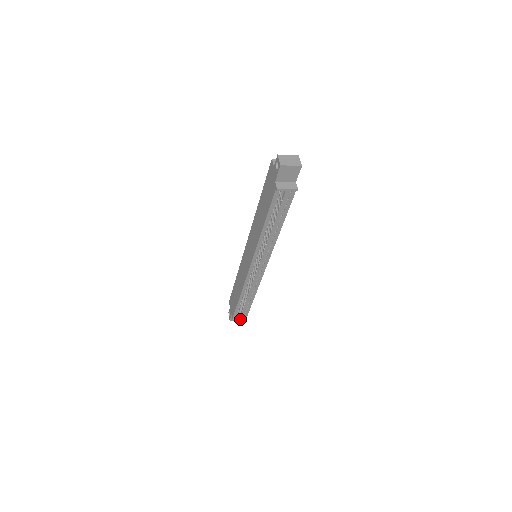
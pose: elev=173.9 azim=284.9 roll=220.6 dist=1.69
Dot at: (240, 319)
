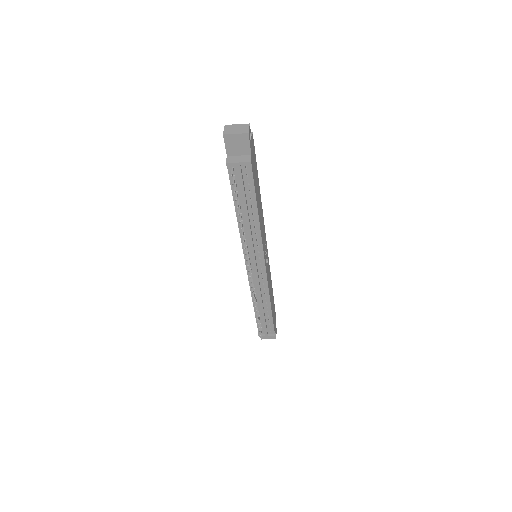
Dot at: (267, 336)
